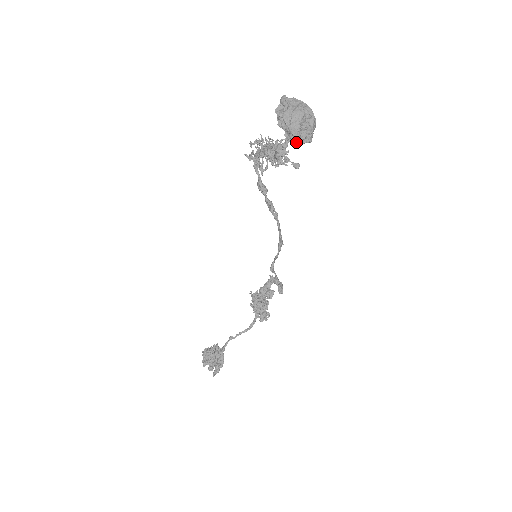
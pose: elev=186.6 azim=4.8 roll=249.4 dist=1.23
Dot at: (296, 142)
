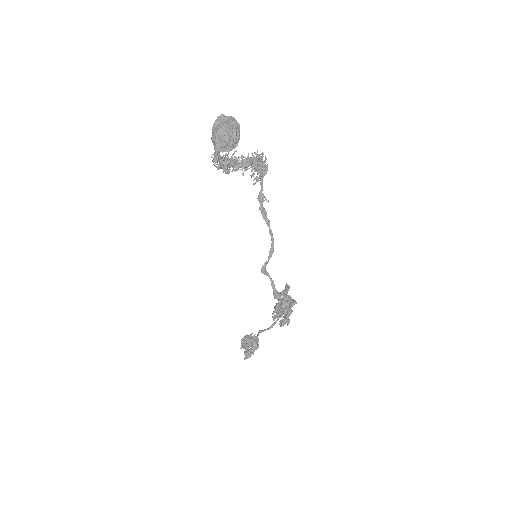
Dot at: (216, 150)
